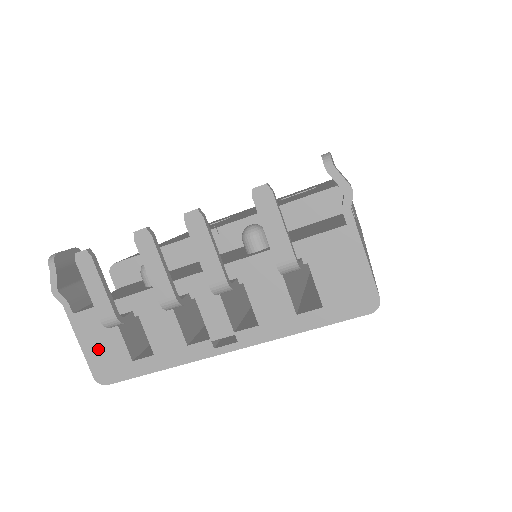
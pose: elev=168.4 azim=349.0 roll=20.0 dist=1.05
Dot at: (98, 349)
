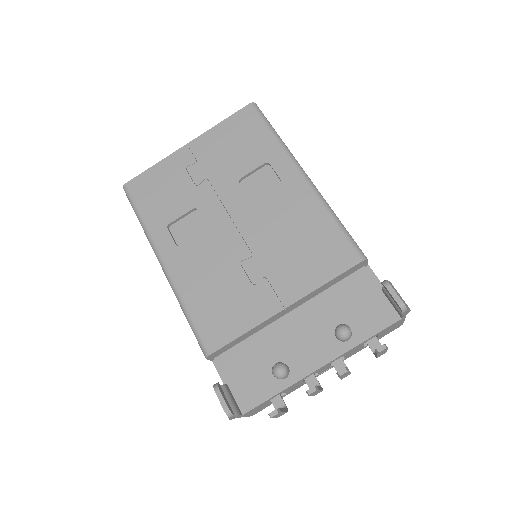
Dot at: (255, 411)
